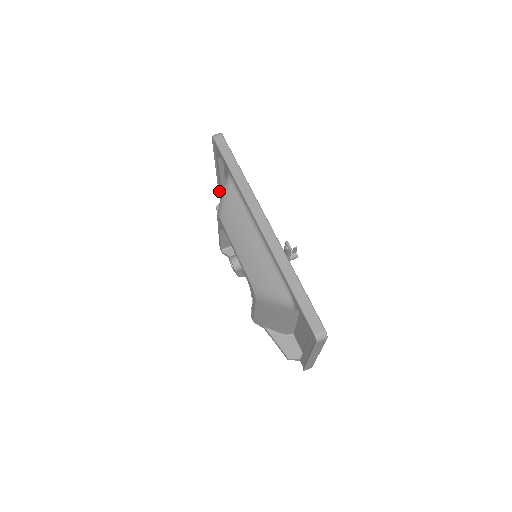
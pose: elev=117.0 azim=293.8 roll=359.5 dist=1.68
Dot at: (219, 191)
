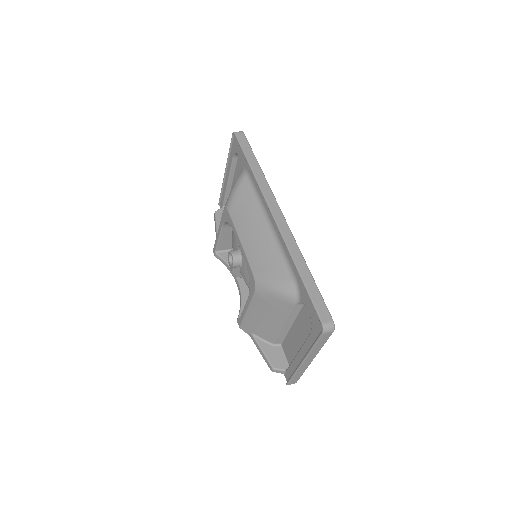
Dot at: (220, 198)
